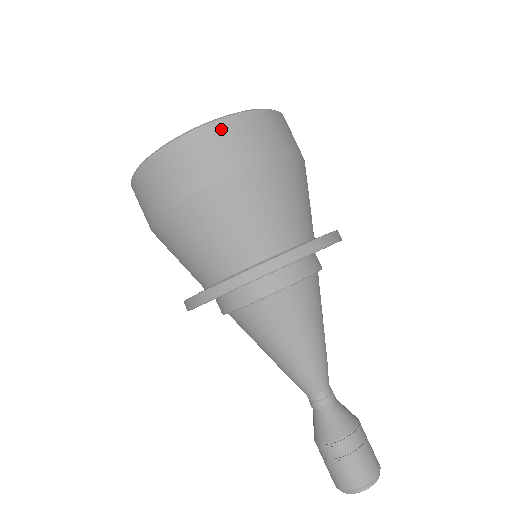
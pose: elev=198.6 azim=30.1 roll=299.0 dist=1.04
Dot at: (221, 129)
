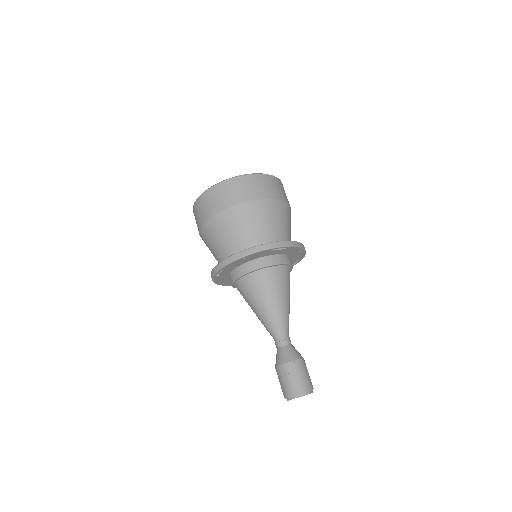
Dot at: (206, 196)
